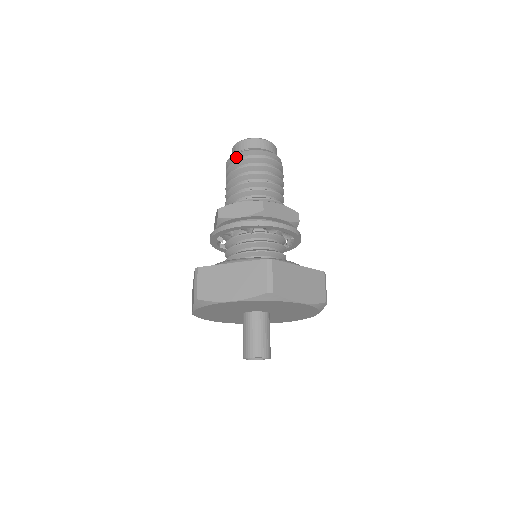
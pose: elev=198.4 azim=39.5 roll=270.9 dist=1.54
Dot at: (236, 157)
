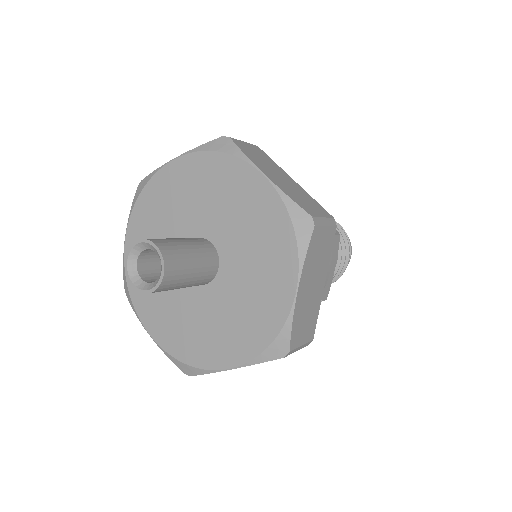
Dot at: occluded
